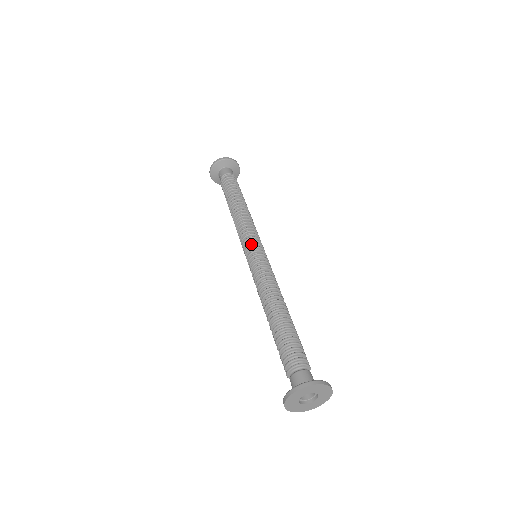
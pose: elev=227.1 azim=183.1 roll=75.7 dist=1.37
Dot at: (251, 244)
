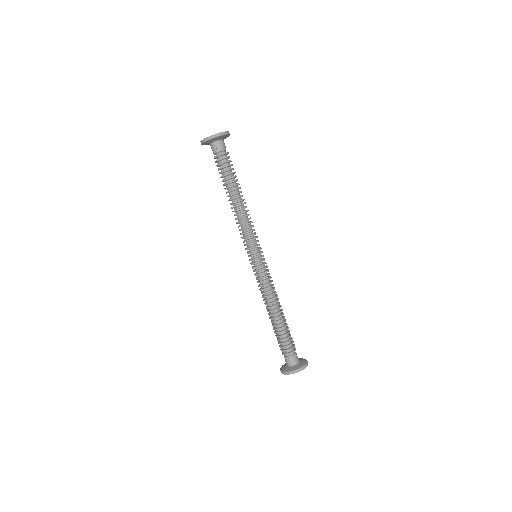
Dot at: (254, 251)
